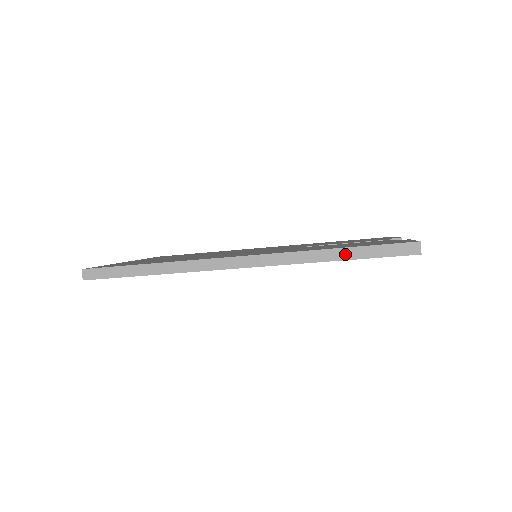
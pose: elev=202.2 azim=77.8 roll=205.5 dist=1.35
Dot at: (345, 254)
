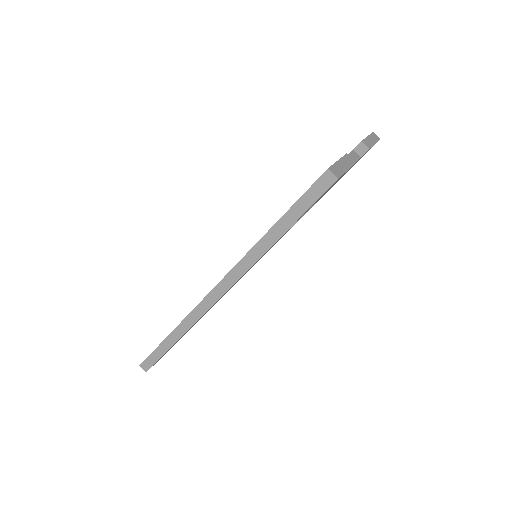
Dot at: (280, 228)
